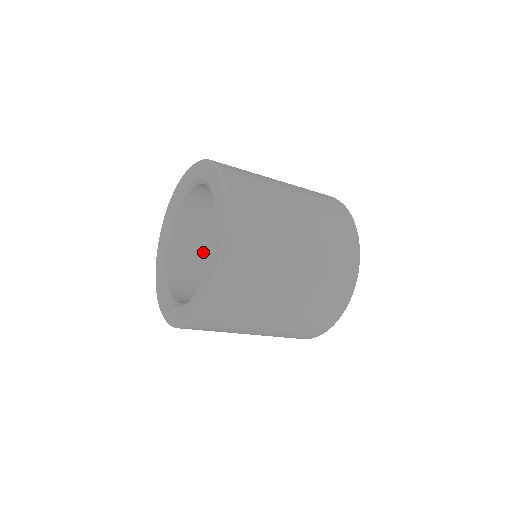
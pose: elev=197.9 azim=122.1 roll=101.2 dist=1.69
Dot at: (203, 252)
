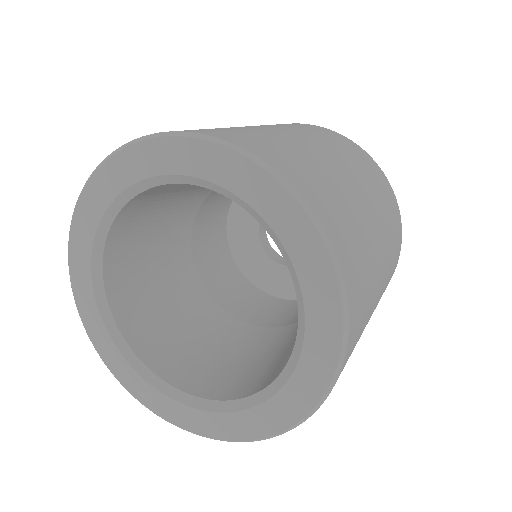
Dot at: (175, 198)
